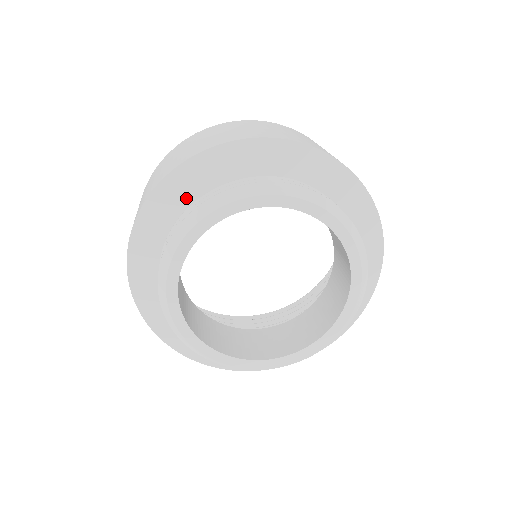
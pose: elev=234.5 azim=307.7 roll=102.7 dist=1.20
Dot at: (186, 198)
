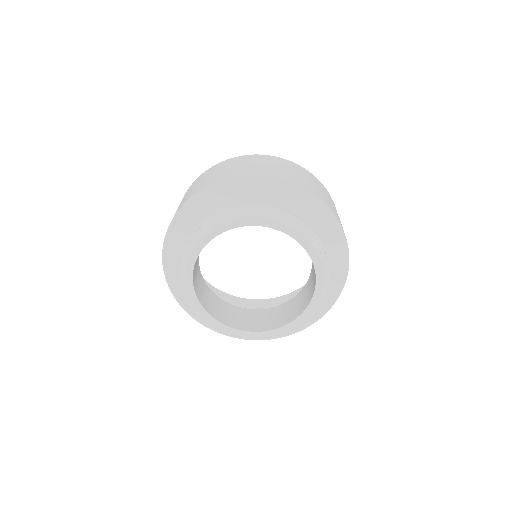
Dot at: (182, 255)
